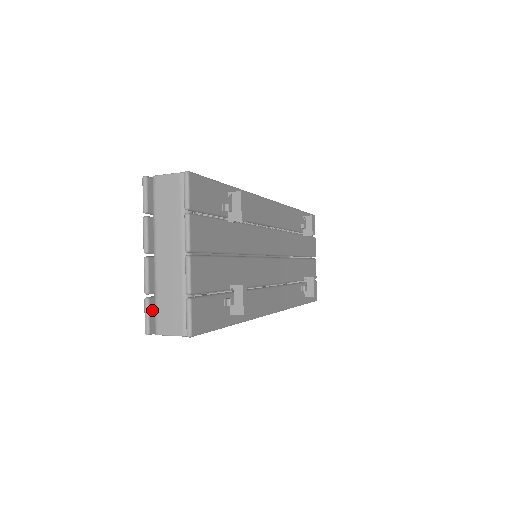
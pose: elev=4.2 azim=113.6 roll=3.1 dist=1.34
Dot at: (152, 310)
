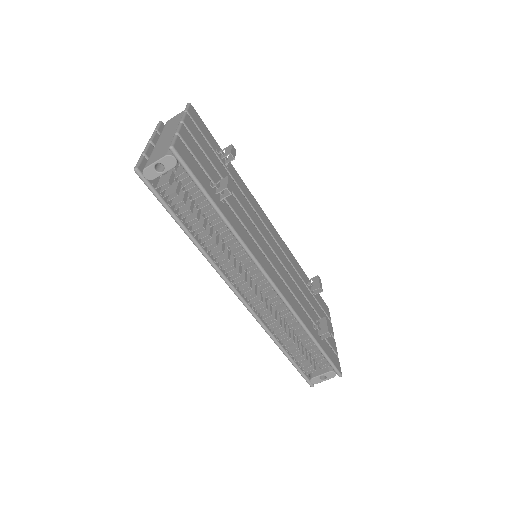
Dot at: (145, 163)
